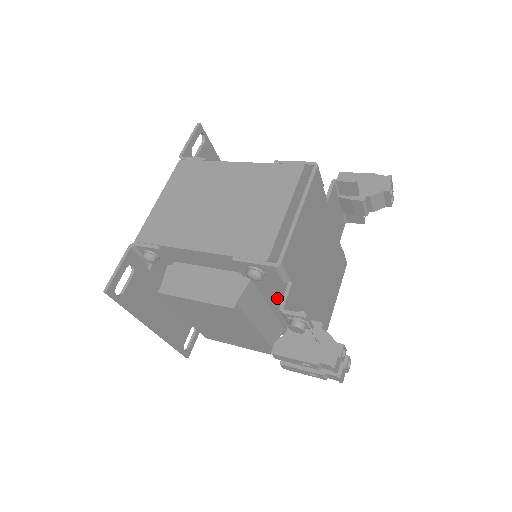
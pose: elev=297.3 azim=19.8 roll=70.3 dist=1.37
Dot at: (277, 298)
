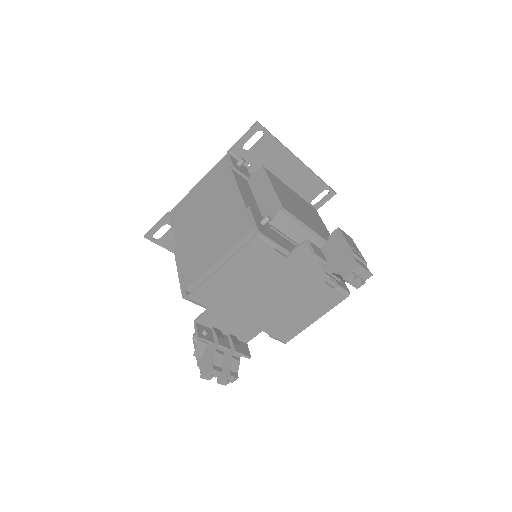
Dot at: occluded
